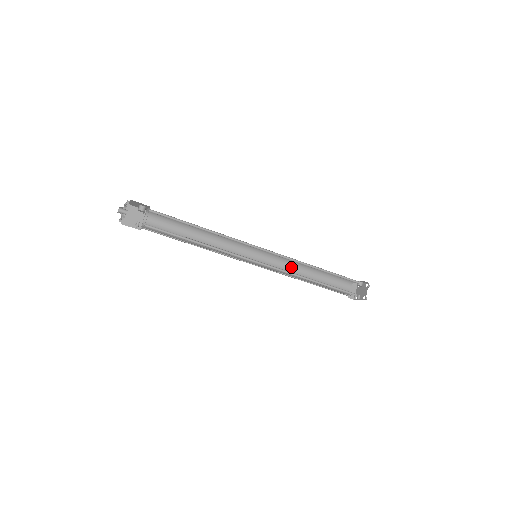
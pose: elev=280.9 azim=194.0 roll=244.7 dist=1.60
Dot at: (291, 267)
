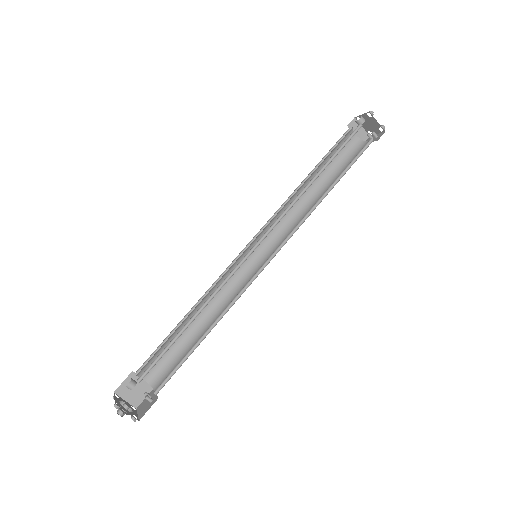
Dot at: occluded
